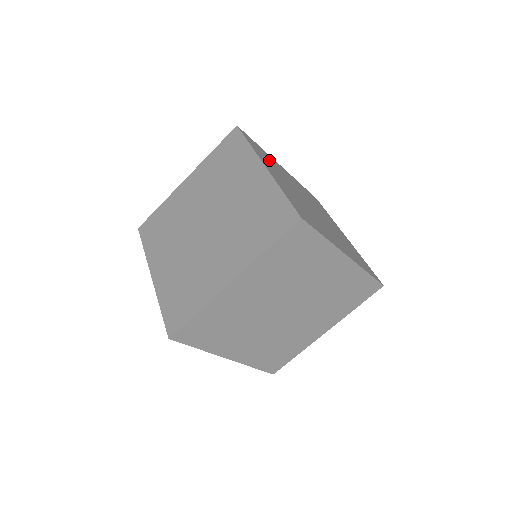
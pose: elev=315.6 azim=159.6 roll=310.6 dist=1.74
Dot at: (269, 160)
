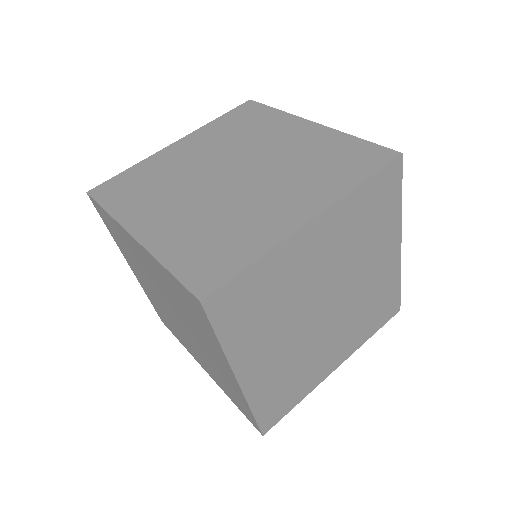
Dot at: occluded
